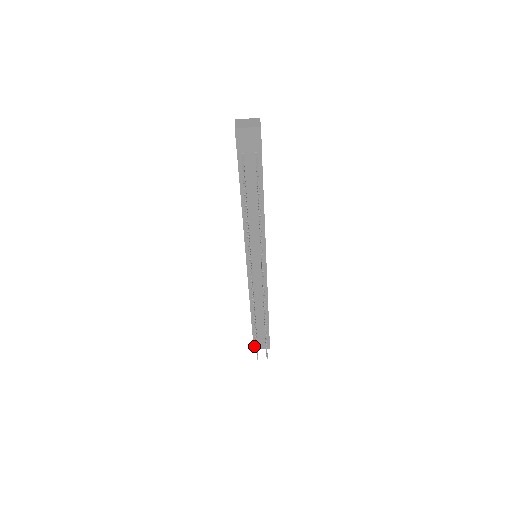
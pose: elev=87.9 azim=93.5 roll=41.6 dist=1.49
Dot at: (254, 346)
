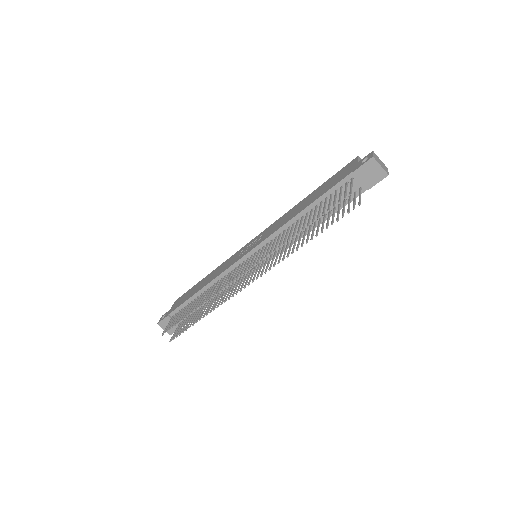
Dot at: (161, 321)
